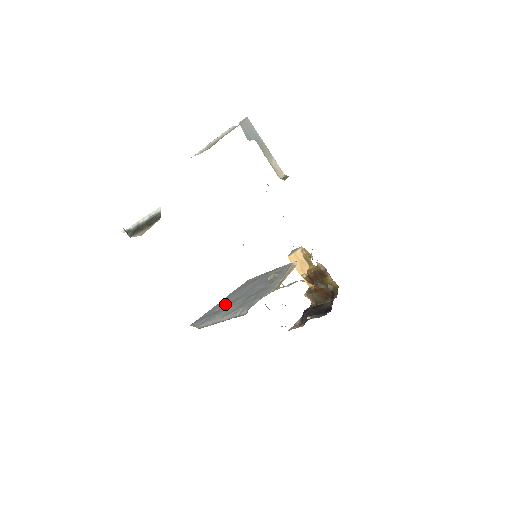
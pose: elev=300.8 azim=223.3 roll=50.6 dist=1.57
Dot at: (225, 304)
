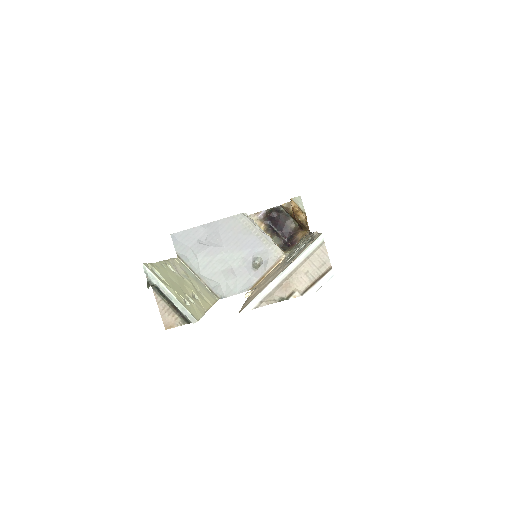
Dot at: (209, 240)
